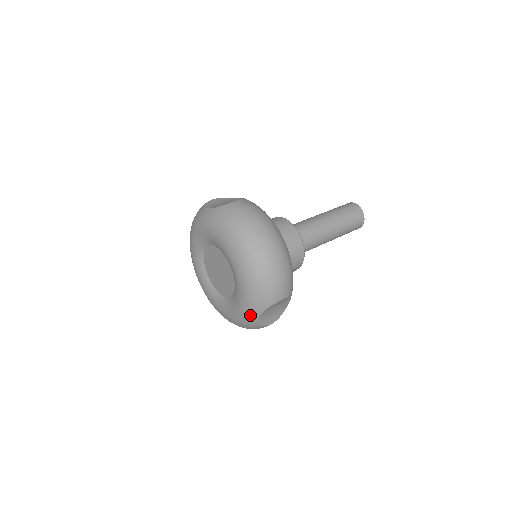
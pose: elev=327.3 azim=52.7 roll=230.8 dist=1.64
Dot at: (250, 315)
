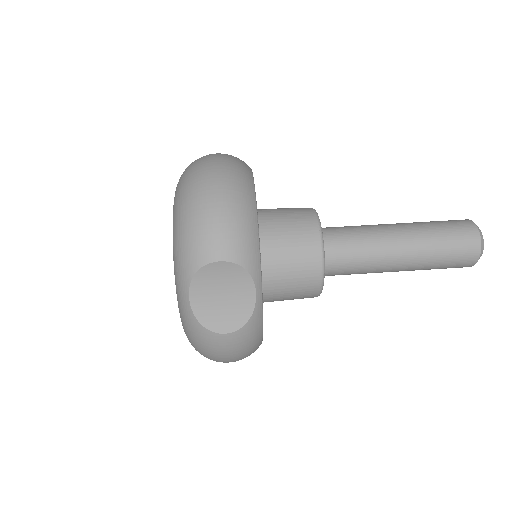
Dot at: (180, 296)
